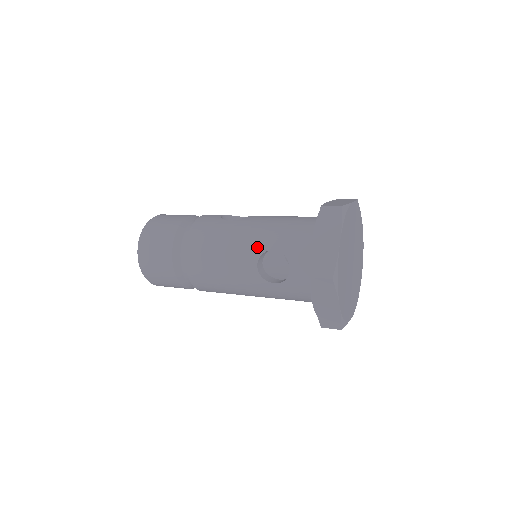
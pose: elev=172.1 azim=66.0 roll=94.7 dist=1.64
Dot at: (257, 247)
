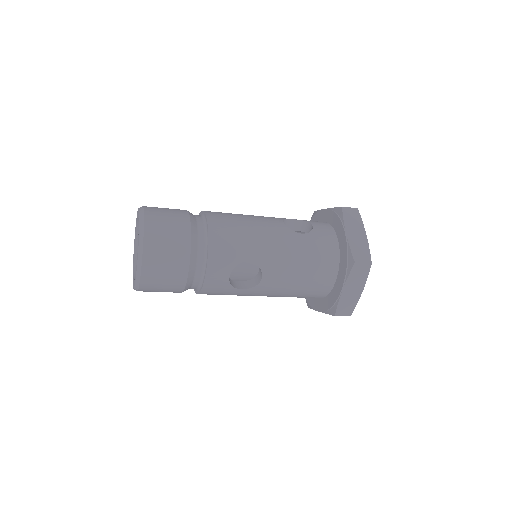
Dot at: occluded
